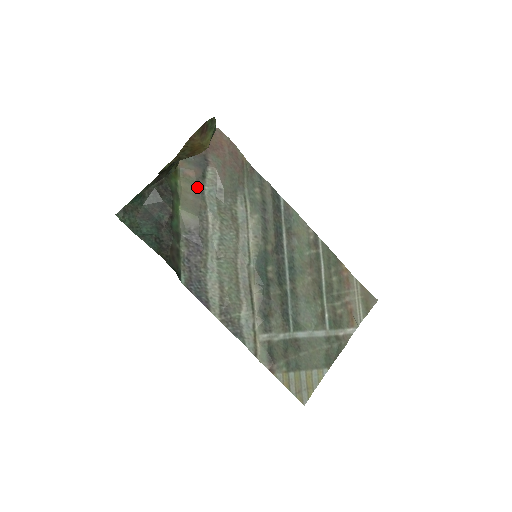
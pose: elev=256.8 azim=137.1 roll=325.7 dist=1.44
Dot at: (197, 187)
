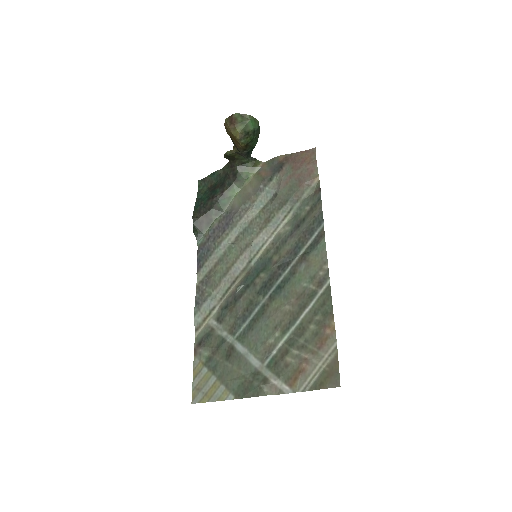
Dot at: (260, 185)
